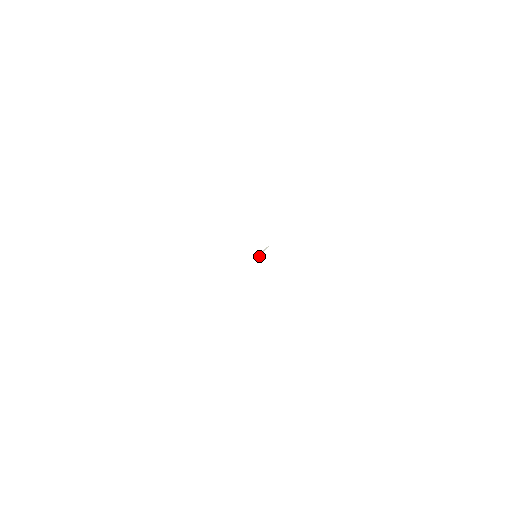
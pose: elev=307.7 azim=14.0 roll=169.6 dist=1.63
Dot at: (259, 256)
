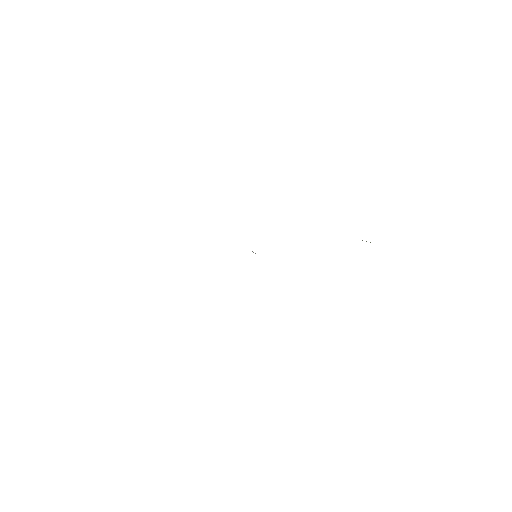
Dot at: occluded
